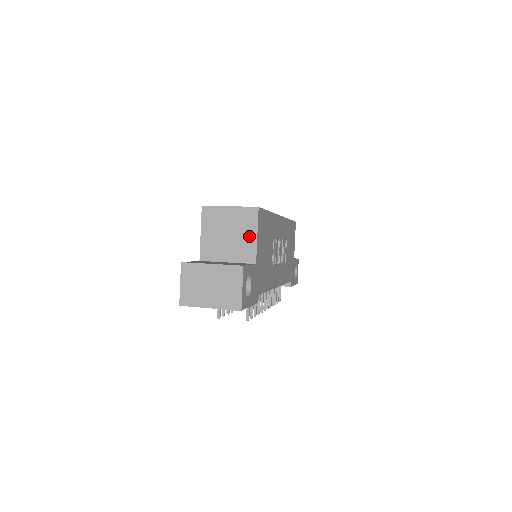
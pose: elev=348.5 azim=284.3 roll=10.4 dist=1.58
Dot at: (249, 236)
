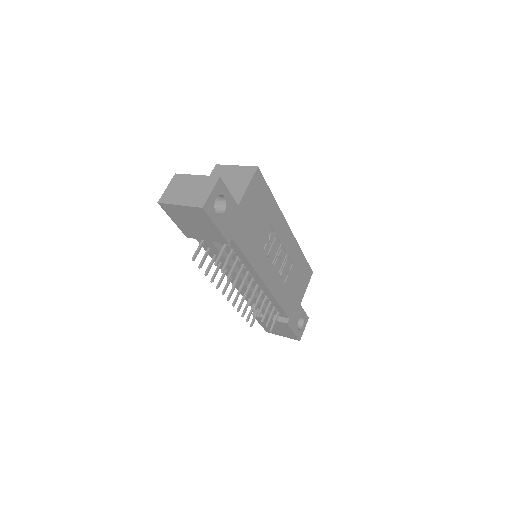
Dot at: (242, 185)
